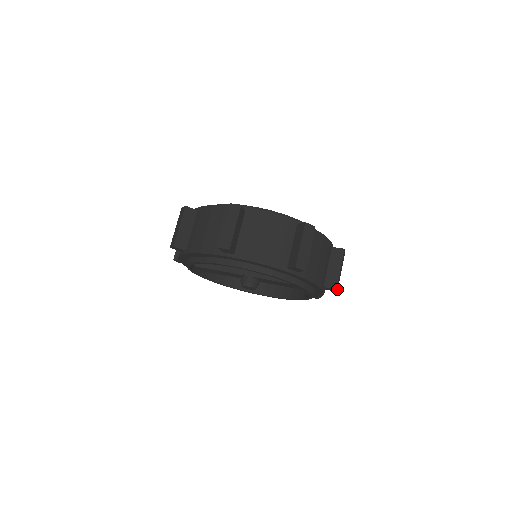
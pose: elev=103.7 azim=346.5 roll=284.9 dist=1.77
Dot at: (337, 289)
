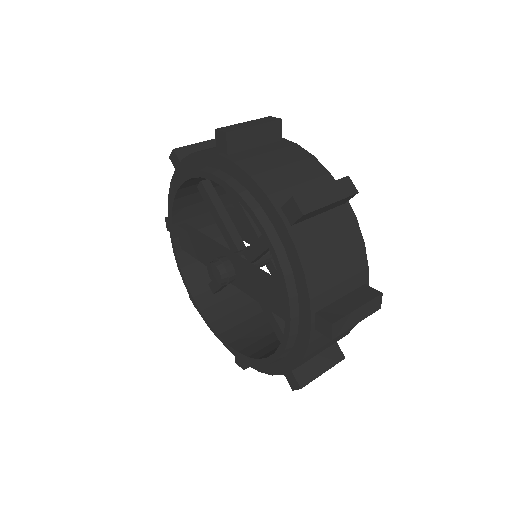
Dot at: (334, 334)
